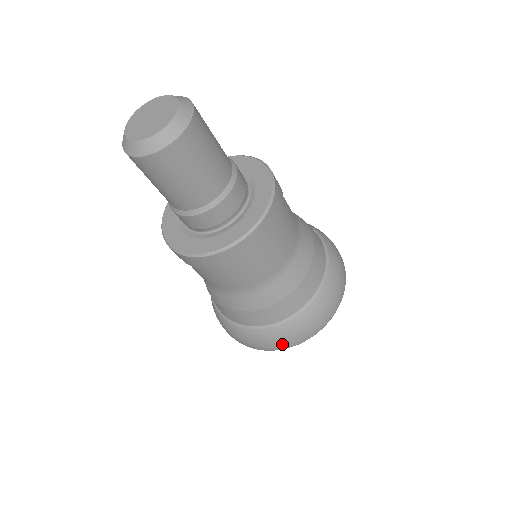
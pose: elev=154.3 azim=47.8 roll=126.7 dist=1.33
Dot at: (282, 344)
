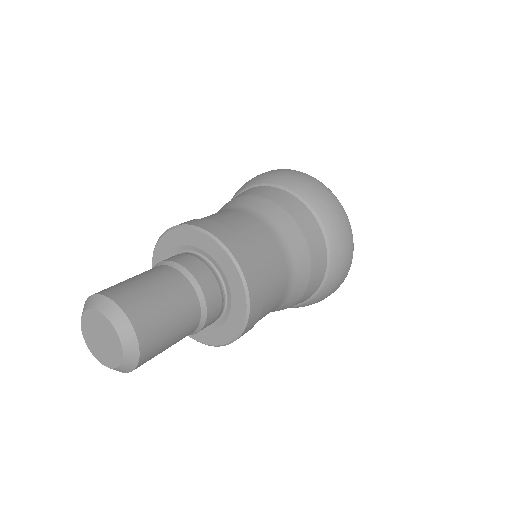
Dot at: occluded
